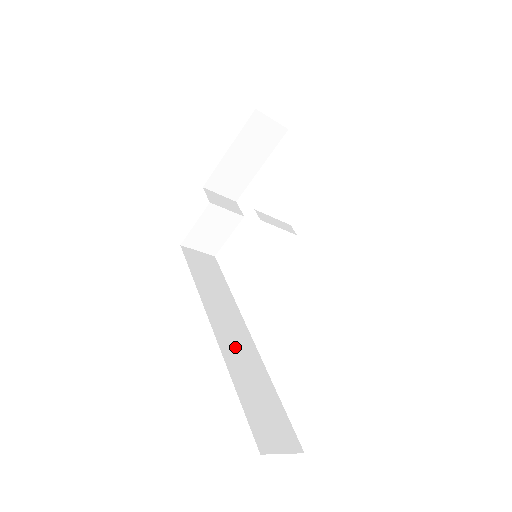
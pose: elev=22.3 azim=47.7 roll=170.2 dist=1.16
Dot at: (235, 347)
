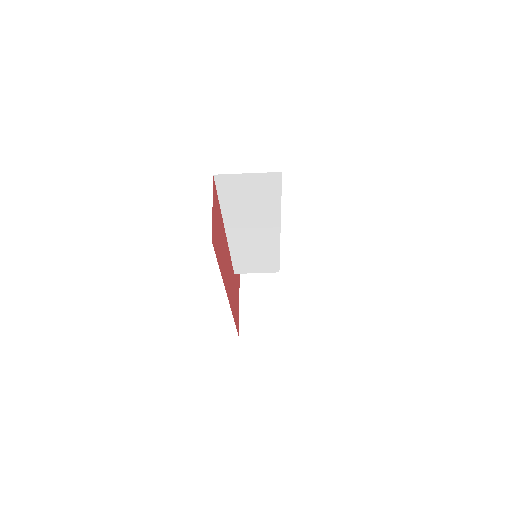
Dot at: occluded
